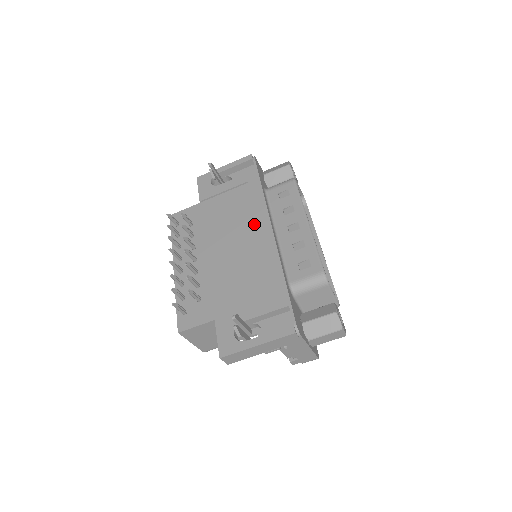
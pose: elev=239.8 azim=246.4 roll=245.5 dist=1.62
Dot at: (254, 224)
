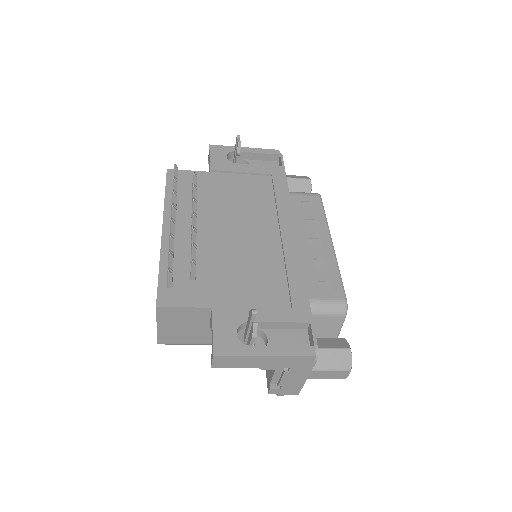
Dot at: (274, 220)
